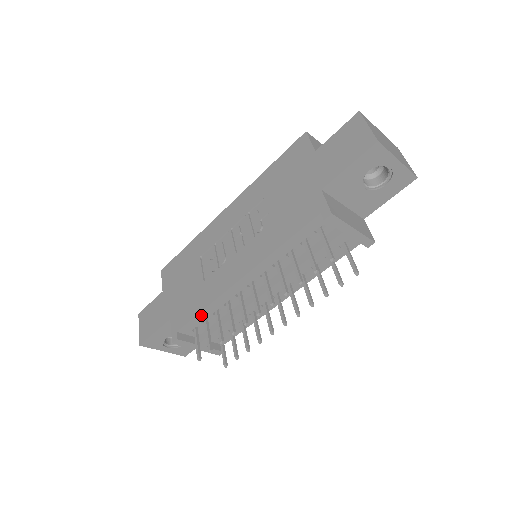
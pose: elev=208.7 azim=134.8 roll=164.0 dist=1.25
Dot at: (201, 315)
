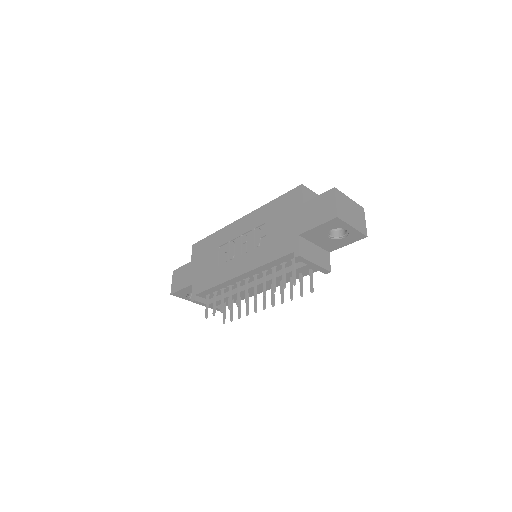
Dot at: (212, 289)
